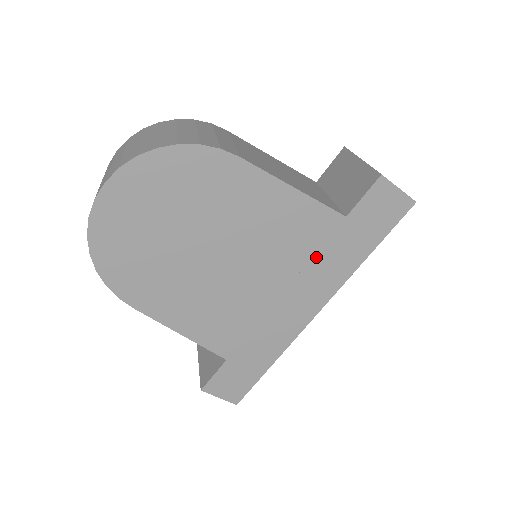
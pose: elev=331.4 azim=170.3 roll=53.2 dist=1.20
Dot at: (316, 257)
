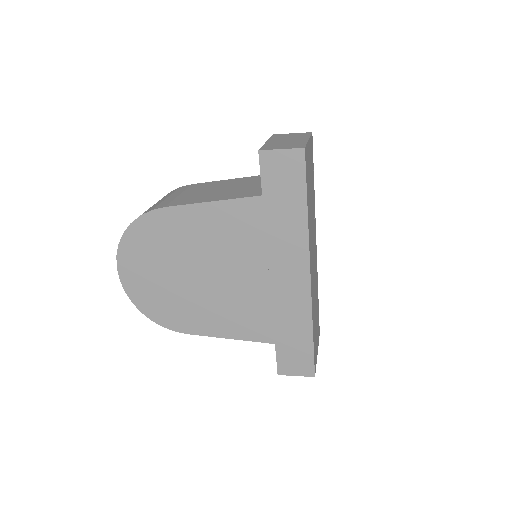
Dot at: (268, 236)
